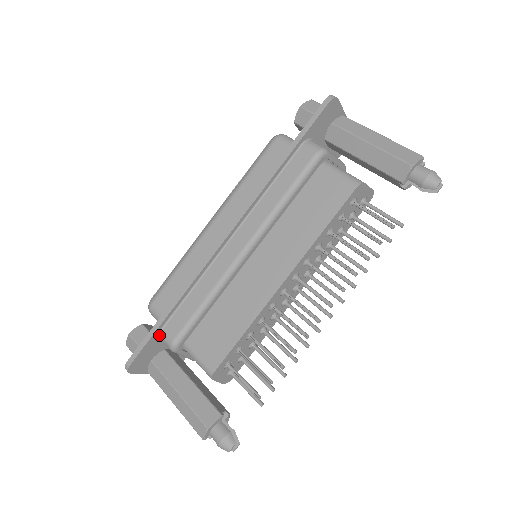
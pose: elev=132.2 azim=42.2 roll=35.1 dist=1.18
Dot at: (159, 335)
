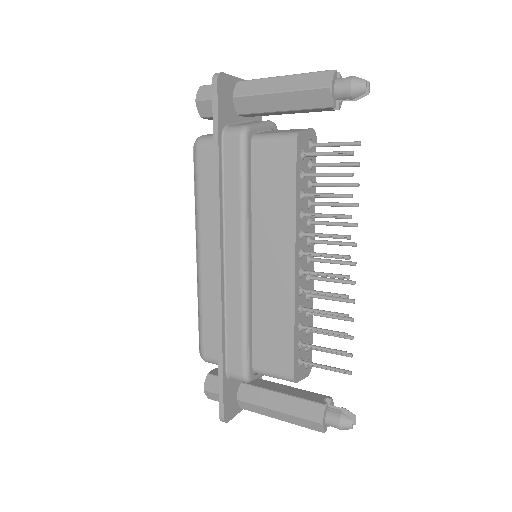
Dot at: (228, 378)
